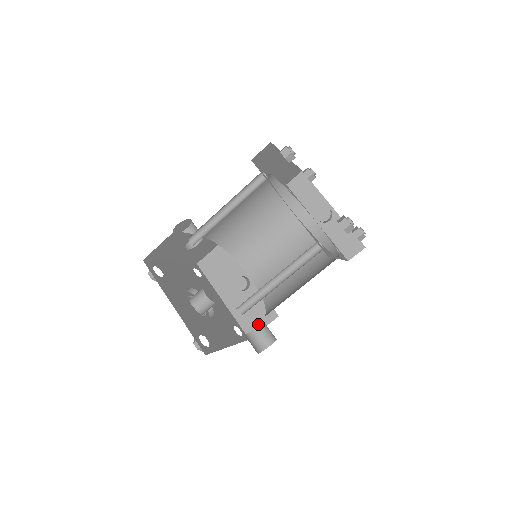
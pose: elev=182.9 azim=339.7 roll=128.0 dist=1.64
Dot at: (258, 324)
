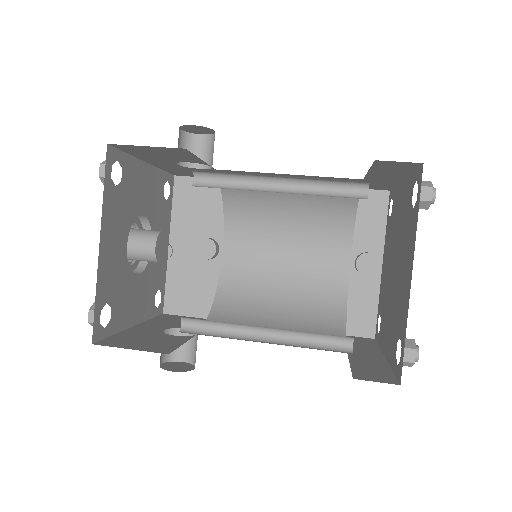
Dot at: (187, 307)
